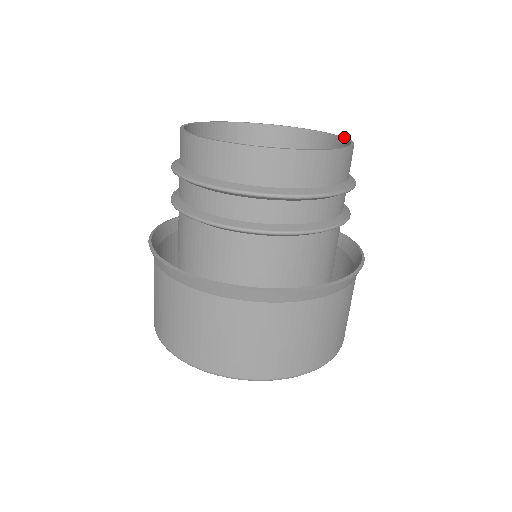
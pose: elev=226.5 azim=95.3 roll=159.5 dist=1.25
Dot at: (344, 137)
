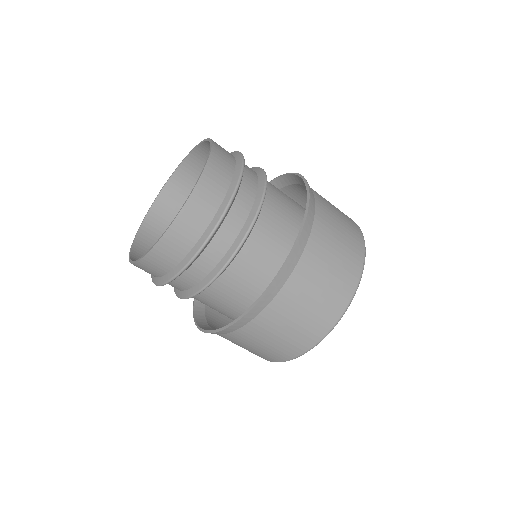
Dot at: (210, 140)
